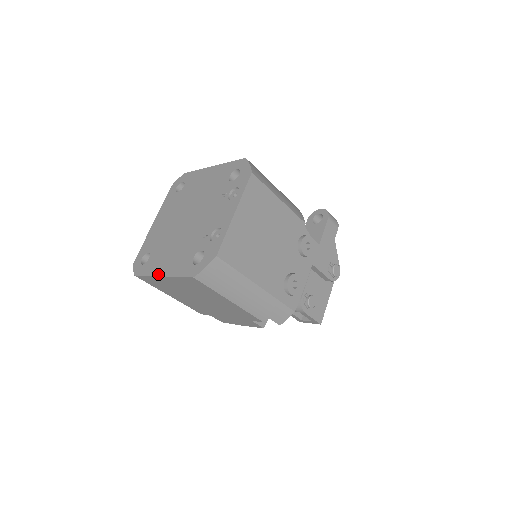
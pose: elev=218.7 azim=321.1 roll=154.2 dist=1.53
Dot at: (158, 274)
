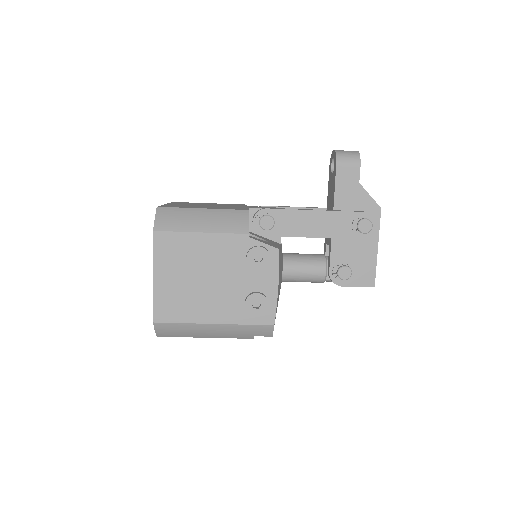
Dot at: occluded
